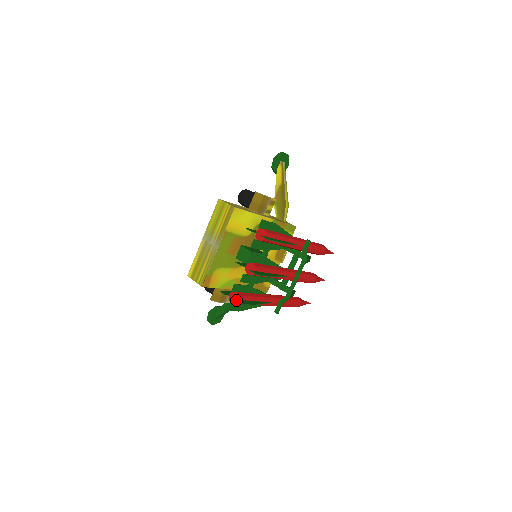
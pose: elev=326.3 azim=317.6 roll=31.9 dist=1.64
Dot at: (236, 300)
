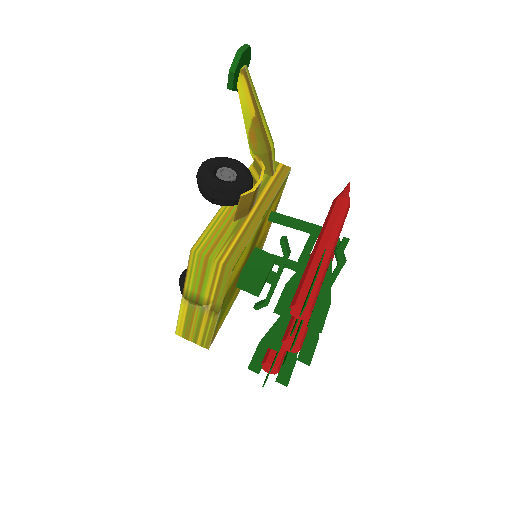
Dot at: (278, 377)
